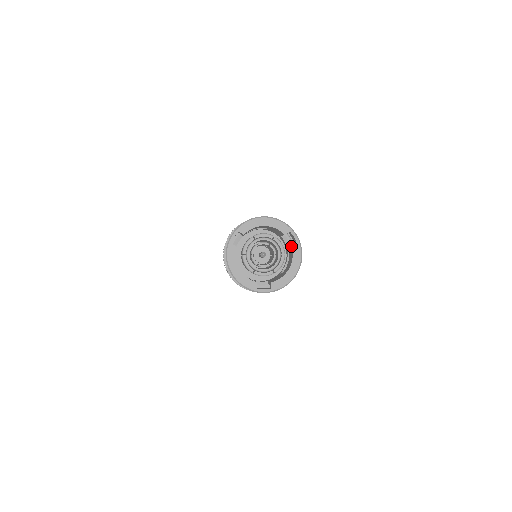
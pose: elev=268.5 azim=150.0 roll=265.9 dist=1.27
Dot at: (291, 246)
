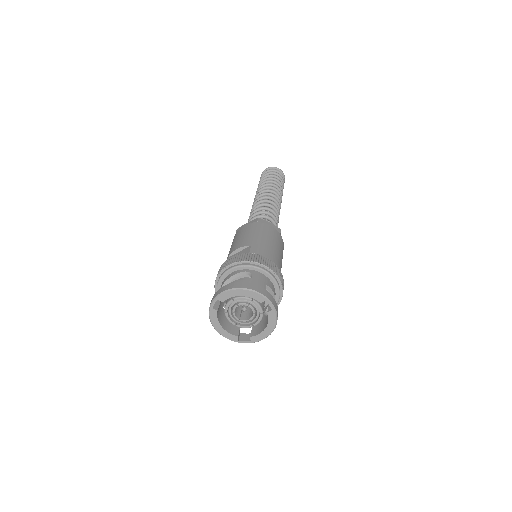
Dot at: (268, 307)
